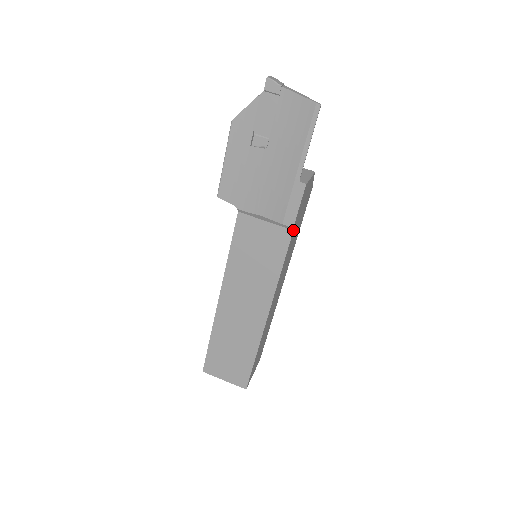
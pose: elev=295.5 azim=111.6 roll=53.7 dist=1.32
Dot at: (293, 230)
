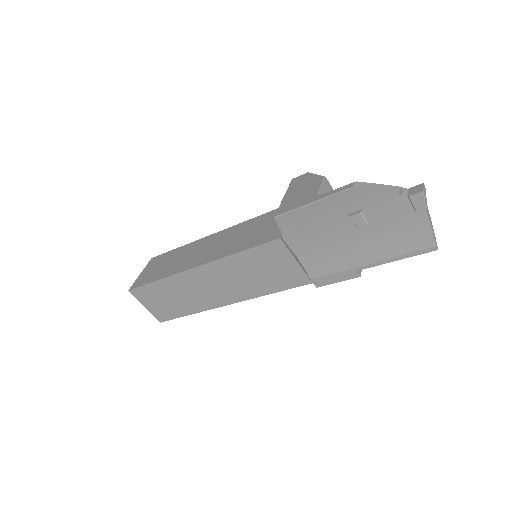
Dot at: occluded
